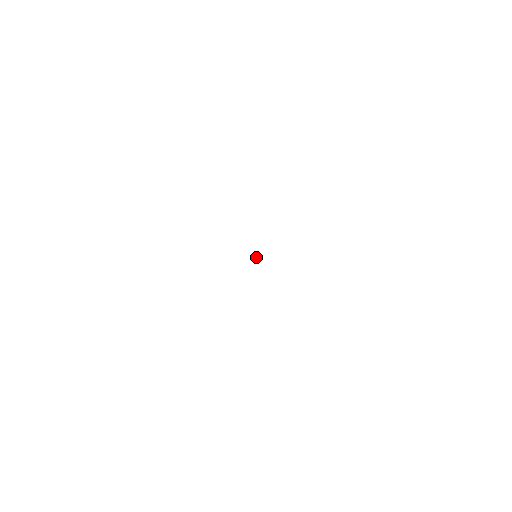
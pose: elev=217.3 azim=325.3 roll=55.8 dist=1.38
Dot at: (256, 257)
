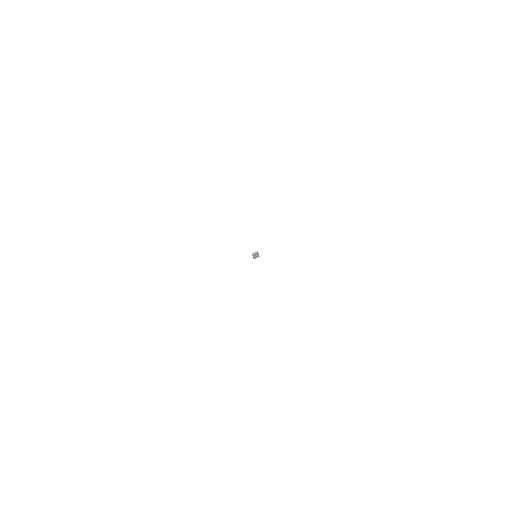
Dot at: (255, 258)
